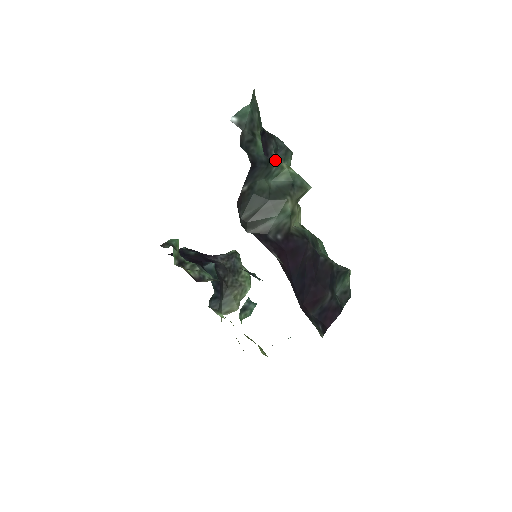
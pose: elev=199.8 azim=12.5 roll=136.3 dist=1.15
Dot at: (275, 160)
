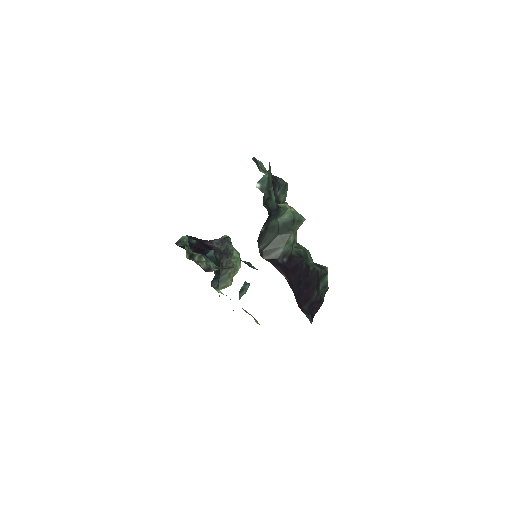
Dot at: (279, 199)
